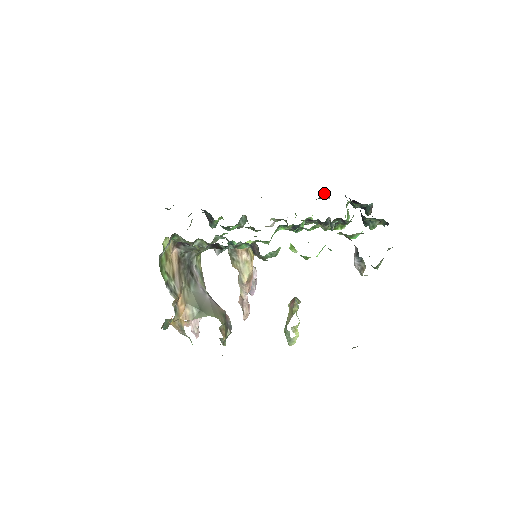
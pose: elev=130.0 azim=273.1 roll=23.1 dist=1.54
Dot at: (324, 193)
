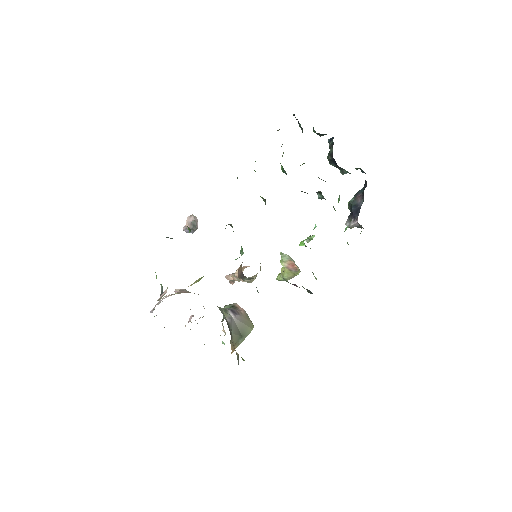
Dot at: (277, 130)
